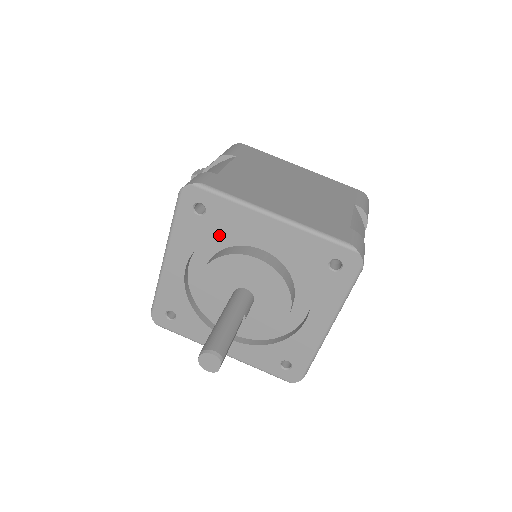
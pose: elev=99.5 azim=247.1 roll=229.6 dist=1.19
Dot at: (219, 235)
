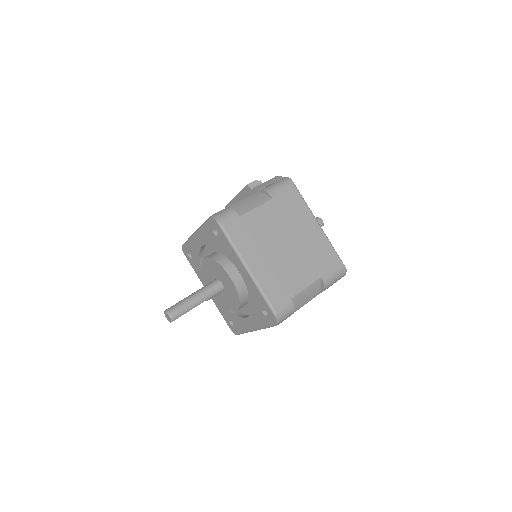
Dot at: occluded
